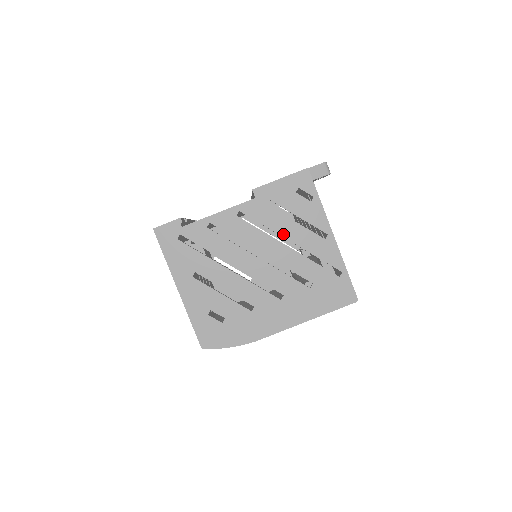
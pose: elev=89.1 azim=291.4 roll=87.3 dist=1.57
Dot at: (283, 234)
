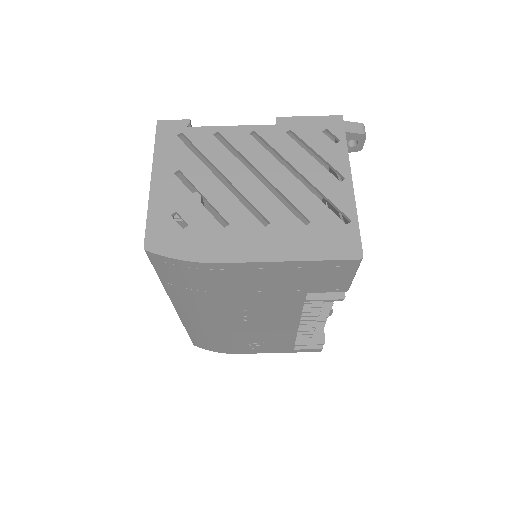
Dot at: (294, 163)
